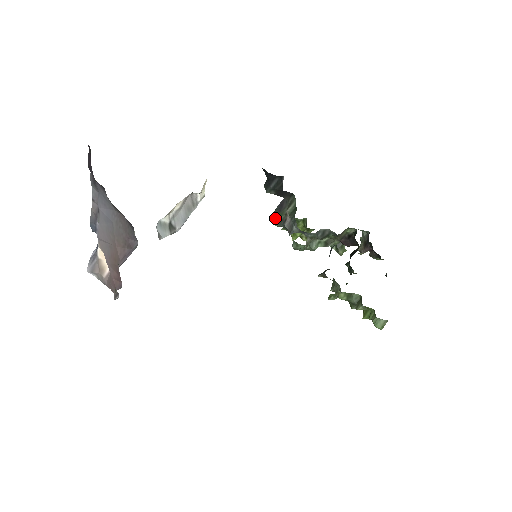
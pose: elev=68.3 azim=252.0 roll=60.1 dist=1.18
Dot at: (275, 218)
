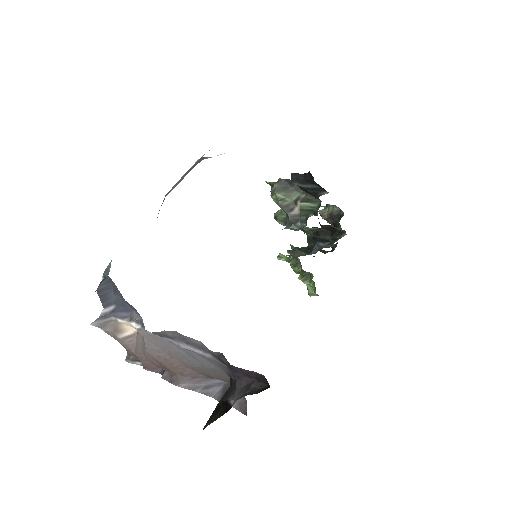
Dot at: (277, 193)
